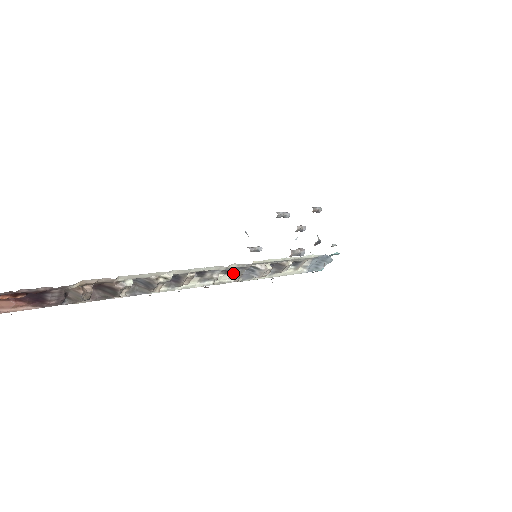
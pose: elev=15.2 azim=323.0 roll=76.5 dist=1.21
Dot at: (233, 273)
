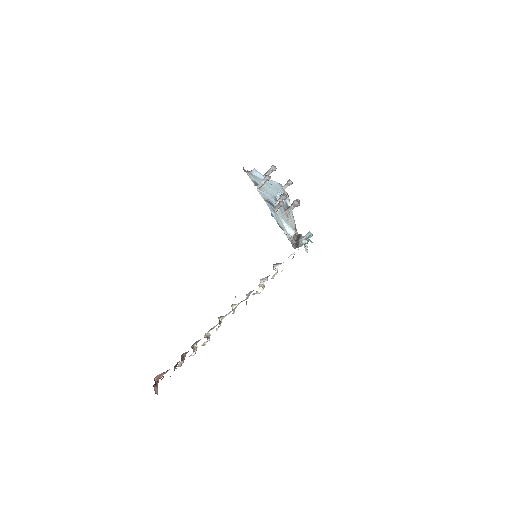
Dot at: occluded
